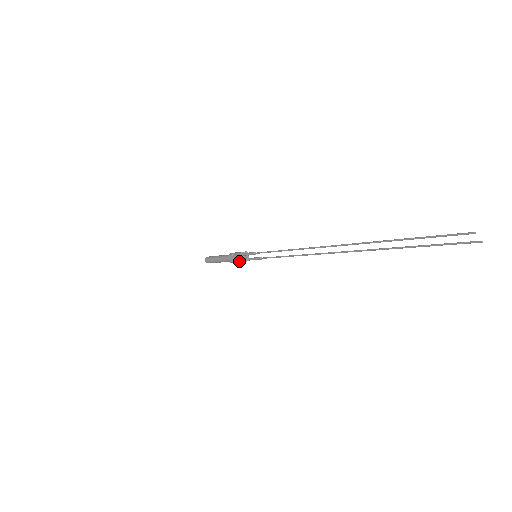
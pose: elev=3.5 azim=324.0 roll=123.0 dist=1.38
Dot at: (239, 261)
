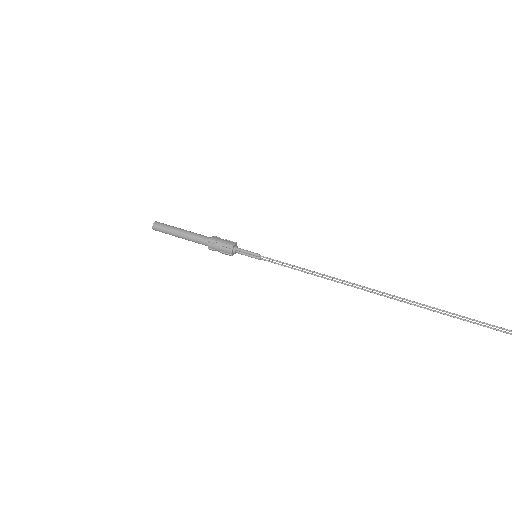
Dot at: (227, 254)
